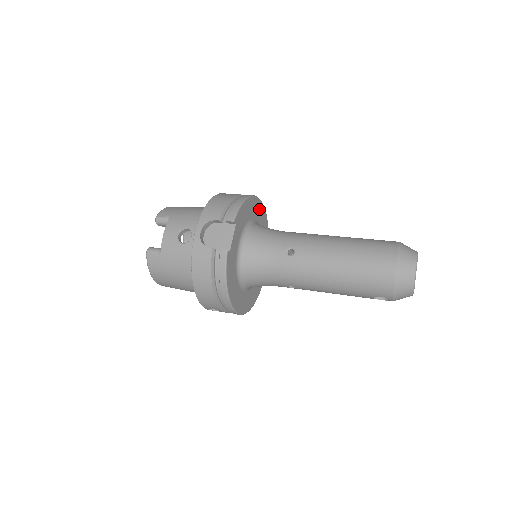
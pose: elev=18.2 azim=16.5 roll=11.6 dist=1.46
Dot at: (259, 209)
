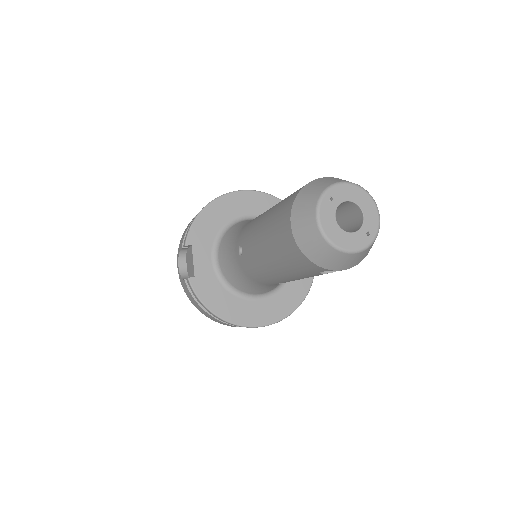
Dot at: (246, 201)
